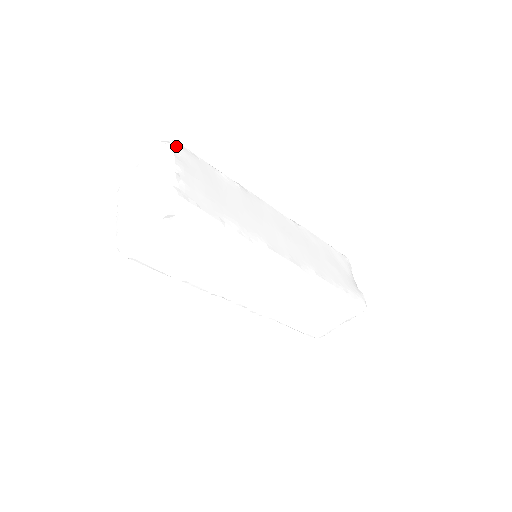
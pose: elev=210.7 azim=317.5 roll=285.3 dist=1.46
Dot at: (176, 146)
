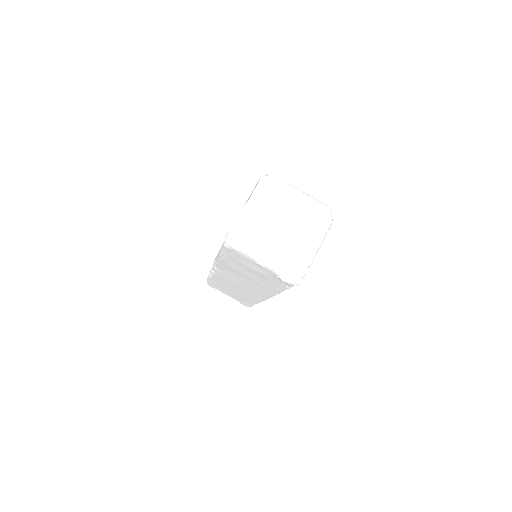
Dot at: (331, 224)
